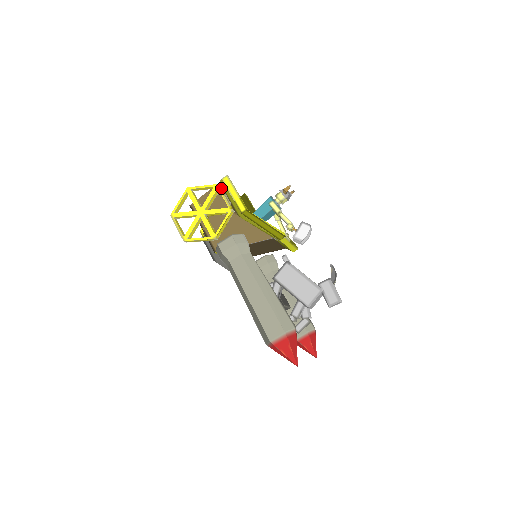
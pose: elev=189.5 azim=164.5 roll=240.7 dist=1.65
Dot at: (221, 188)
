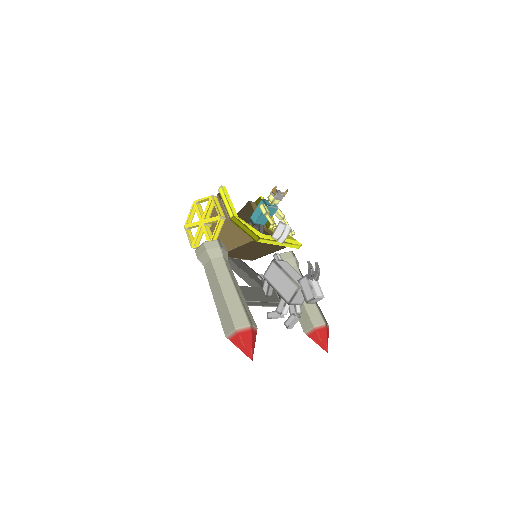
Dot at: (217, 198)
